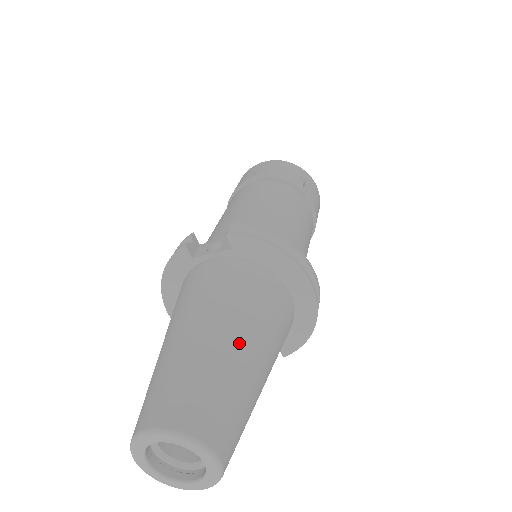
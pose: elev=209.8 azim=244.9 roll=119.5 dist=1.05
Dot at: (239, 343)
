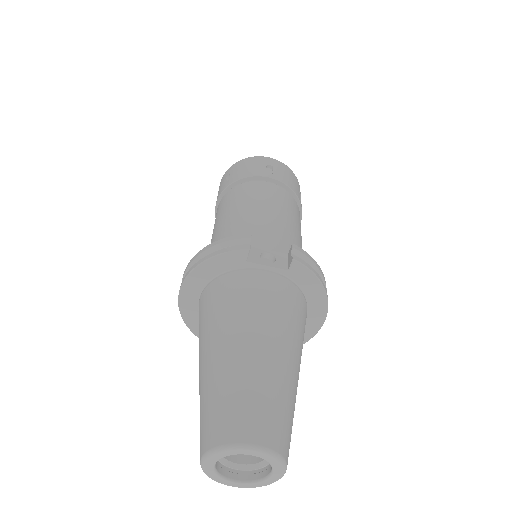
Dot at: (296, 369)
